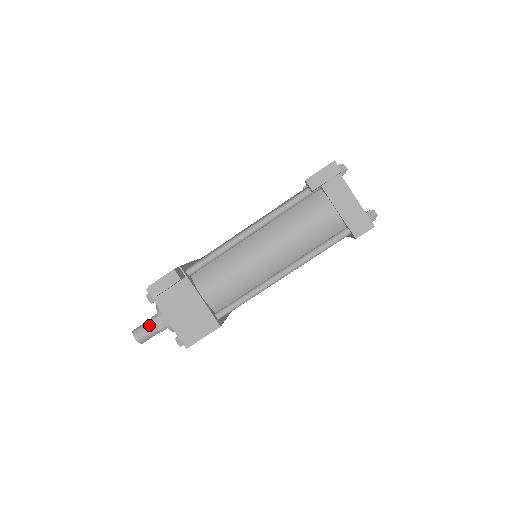
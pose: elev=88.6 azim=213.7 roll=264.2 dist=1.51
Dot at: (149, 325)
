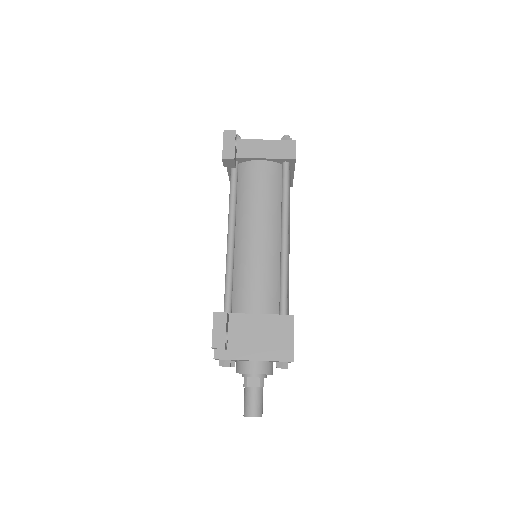
Dot at: (249, 393)
